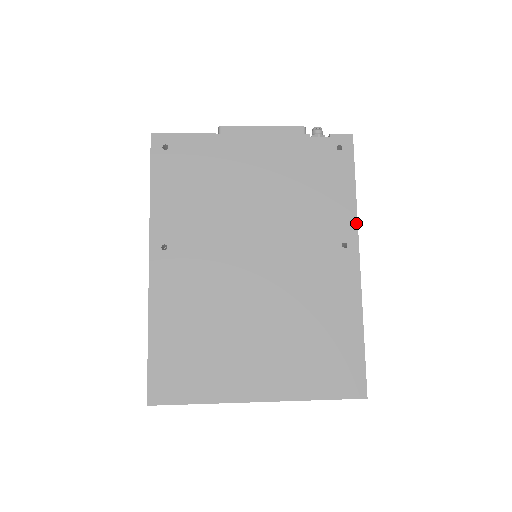
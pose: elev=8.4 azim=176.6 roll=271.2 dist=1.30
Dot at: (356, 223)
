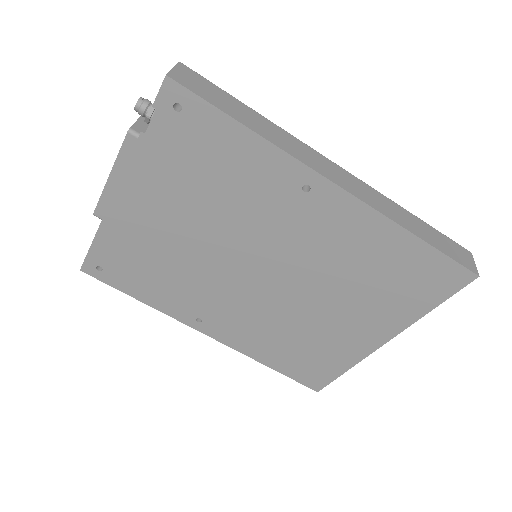
Dot at: (290, 157)
